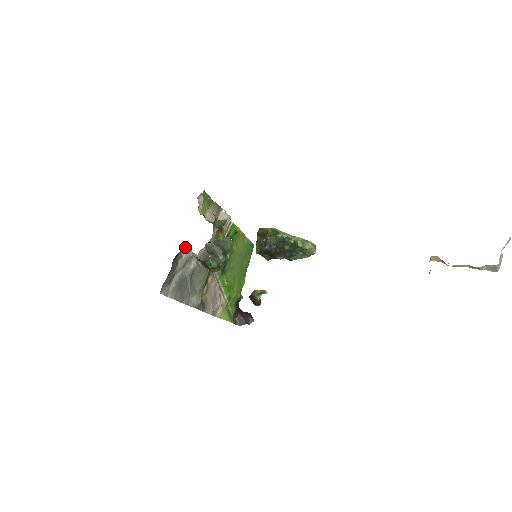
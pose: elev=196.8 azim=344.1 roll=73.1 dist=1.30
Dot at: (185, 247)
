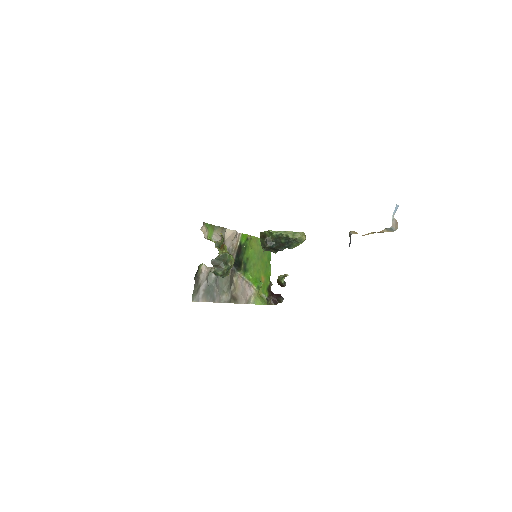
Dot at: (202, 265)
